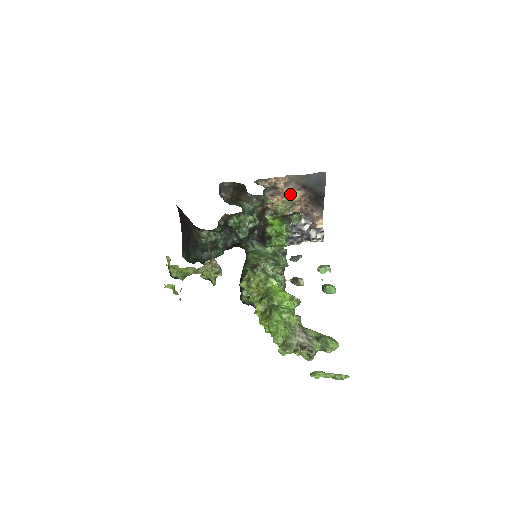
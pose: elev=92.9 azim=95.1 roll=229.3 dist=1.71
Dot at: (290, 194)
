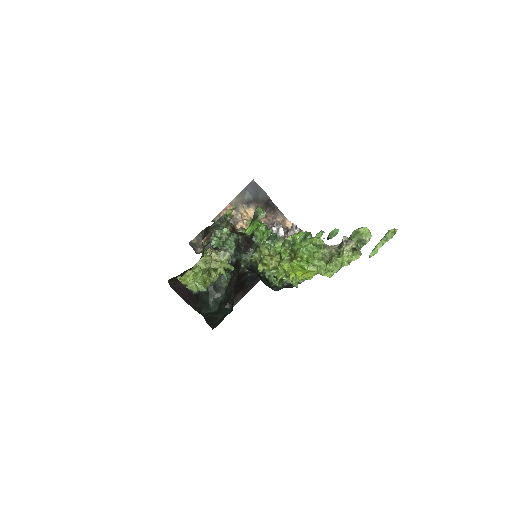
Dot at: (246, 215)
